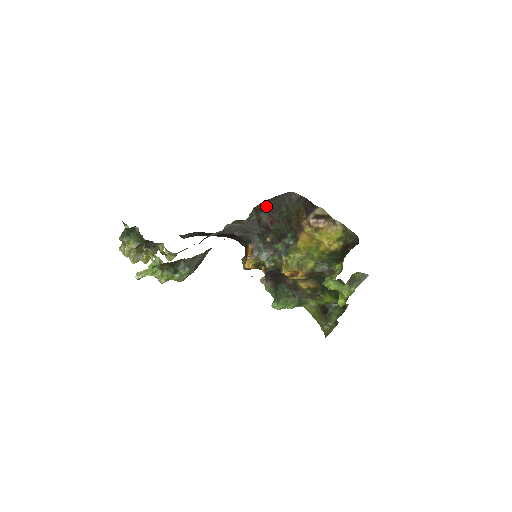
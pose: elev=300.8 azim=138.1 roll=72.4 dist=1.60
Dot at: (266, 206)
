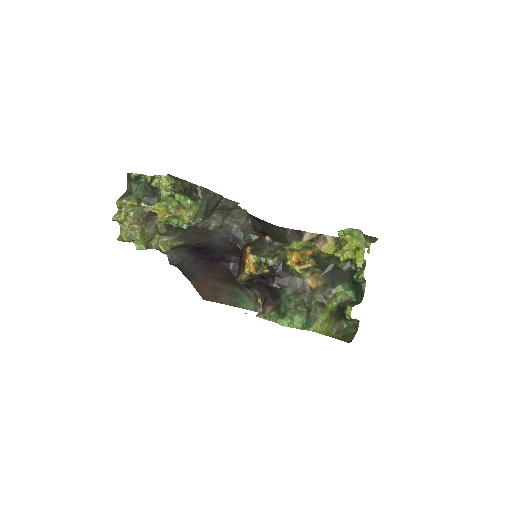
Dot at: (258, 221)
